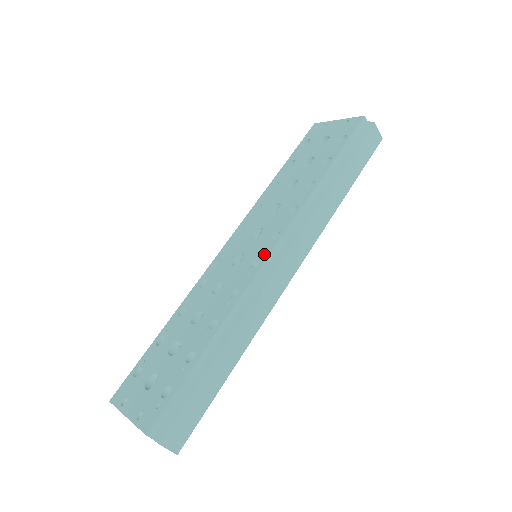
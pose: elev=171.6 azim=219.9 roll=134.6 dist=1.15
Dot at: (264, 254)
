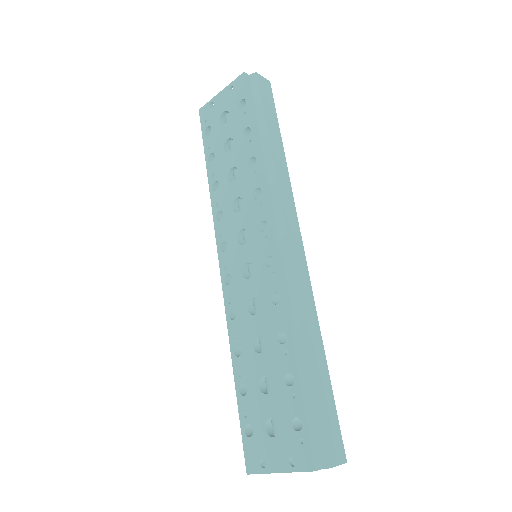
Dot at: (269, 248)
